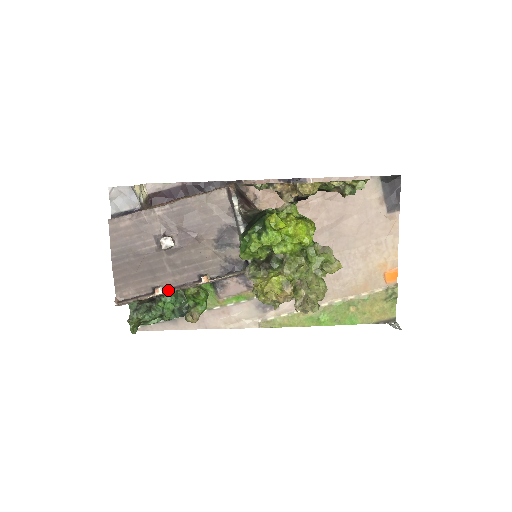
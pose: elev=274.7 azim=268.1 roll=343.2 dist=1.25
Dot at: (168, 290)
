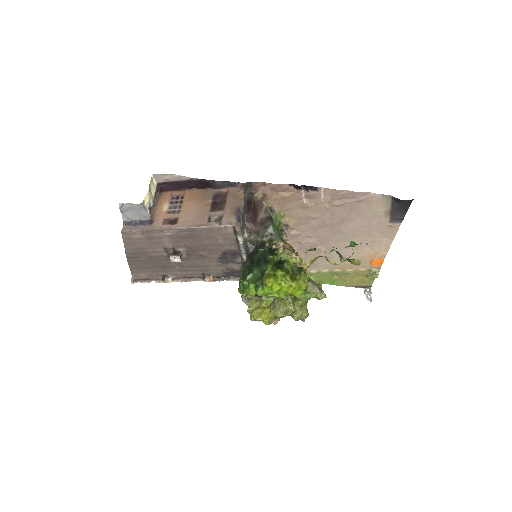
Dot at: (176, 280)
